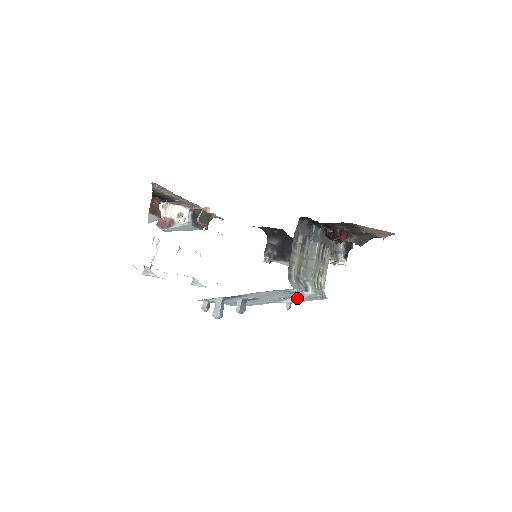
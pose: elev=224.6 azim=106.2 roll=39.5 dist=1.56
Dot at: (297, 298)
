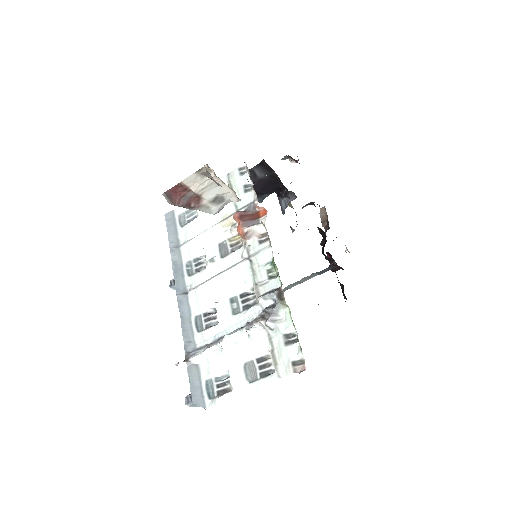
Dot at: occluded
